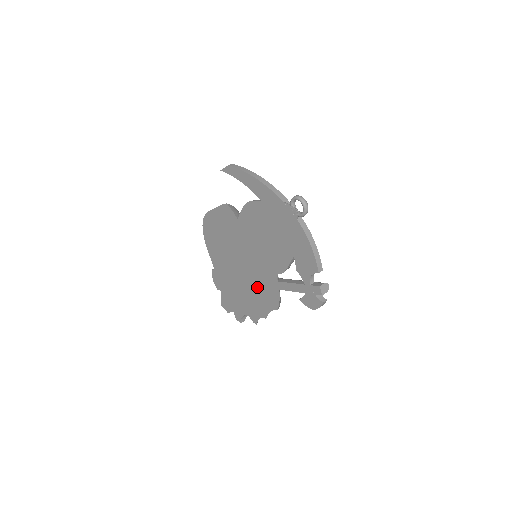
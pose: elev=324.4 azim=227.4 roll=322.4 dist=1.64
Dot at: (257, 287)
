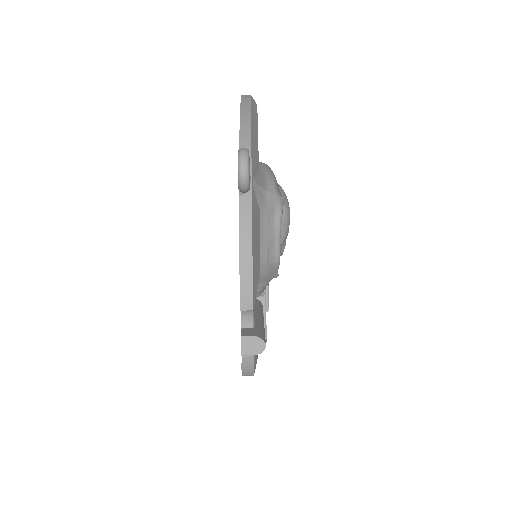
Dot at: occluded
